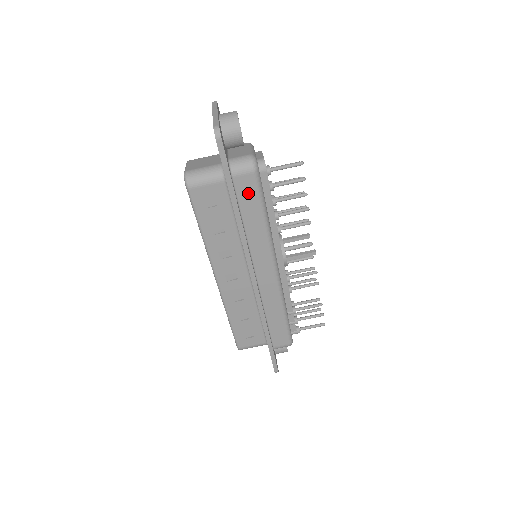
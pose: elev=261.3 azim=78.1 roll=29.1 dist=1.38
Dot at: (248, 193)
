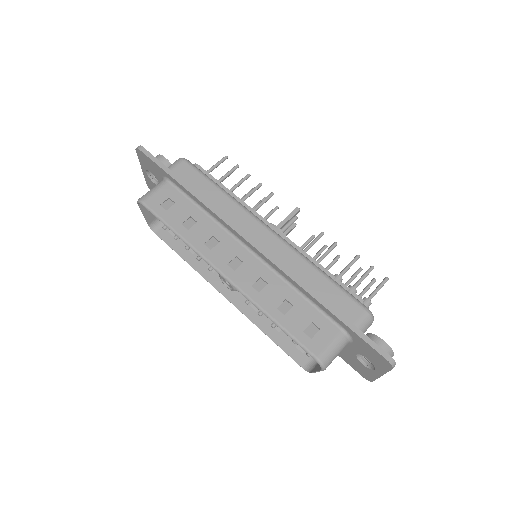
Dot at: (191, 177)
